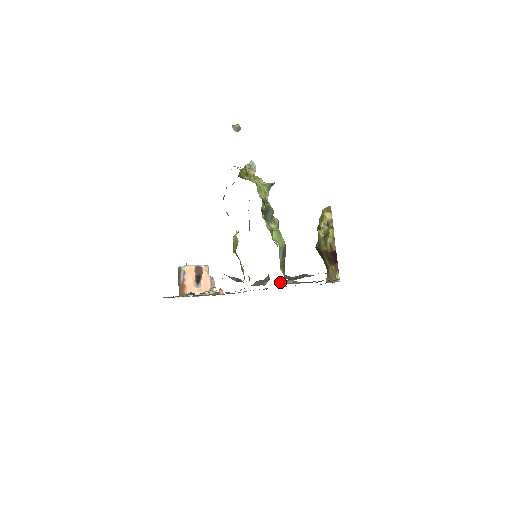
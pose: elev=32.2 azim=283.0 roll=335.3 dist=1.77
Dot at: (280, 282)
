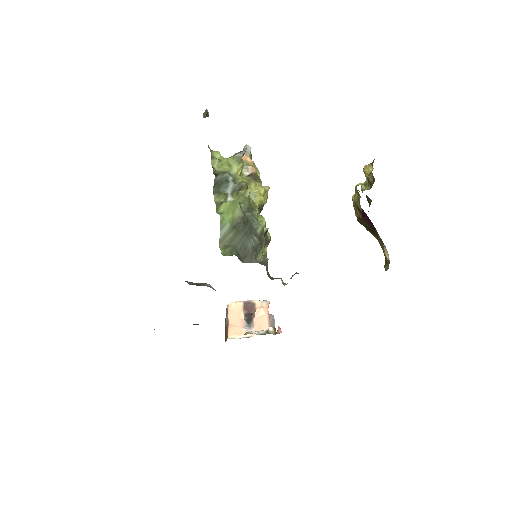
Dot at: (271, 279)
